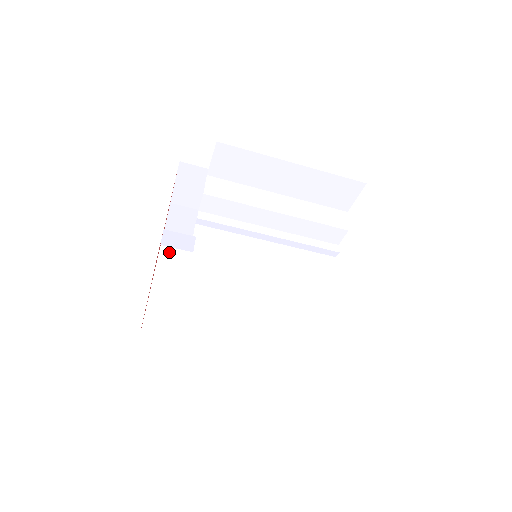
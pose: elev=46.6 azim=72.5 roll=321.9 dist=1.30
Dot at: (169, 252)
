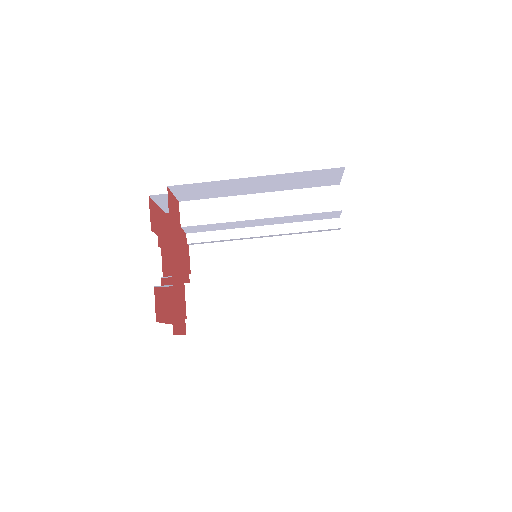
Dot at: occluded
